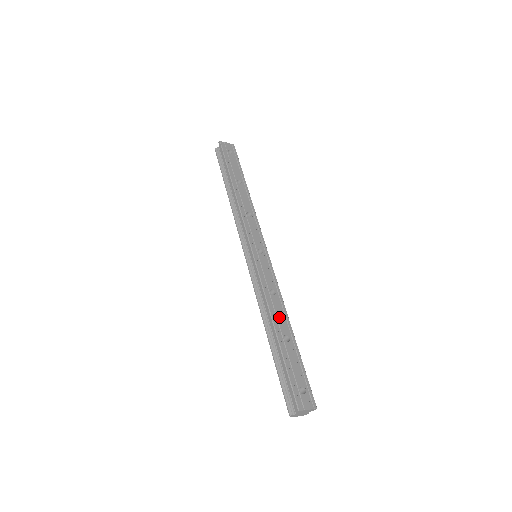
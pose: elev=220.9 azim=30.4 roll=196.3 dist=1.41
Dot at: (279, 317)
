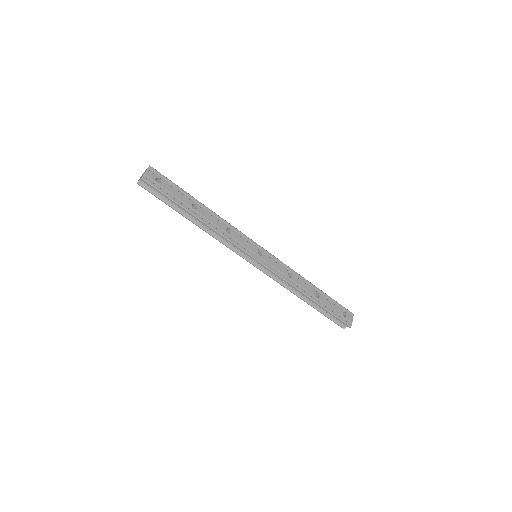
Dot at: (305, 288)
